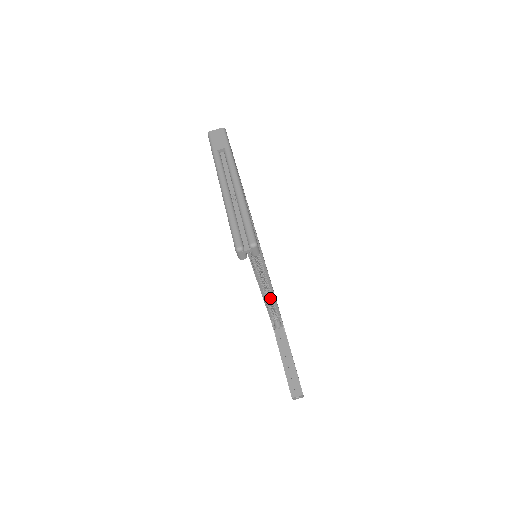
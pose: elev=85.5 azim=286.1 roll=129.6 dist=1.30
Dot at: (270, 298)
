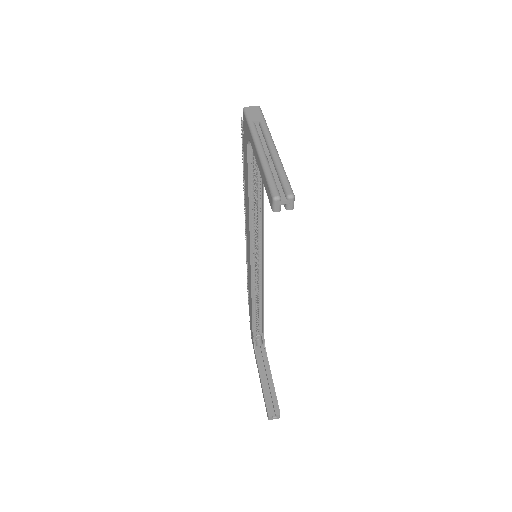
Dot at: (258, 309)
